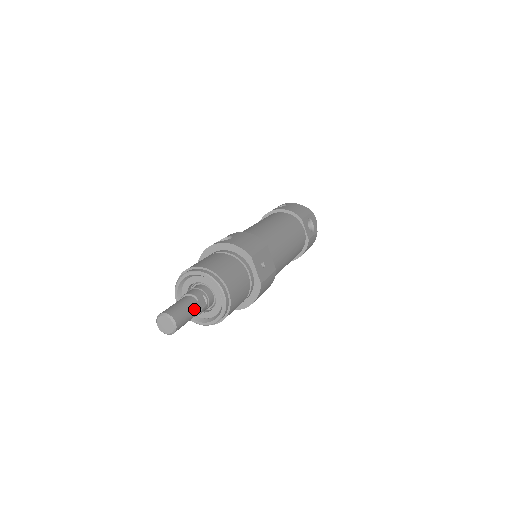
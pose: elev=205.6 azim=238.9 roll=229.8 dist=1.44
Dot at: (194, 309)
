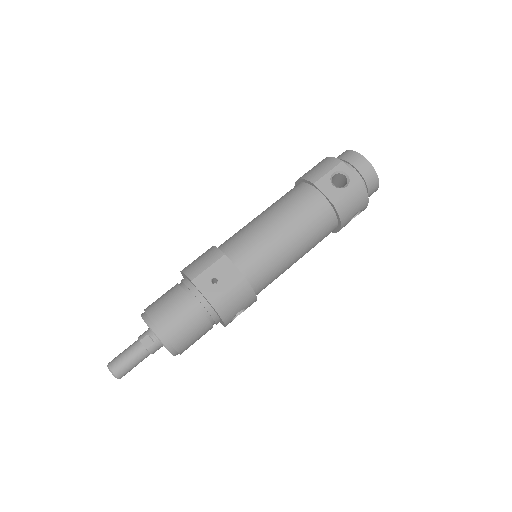
Dot at: (136, 352)
